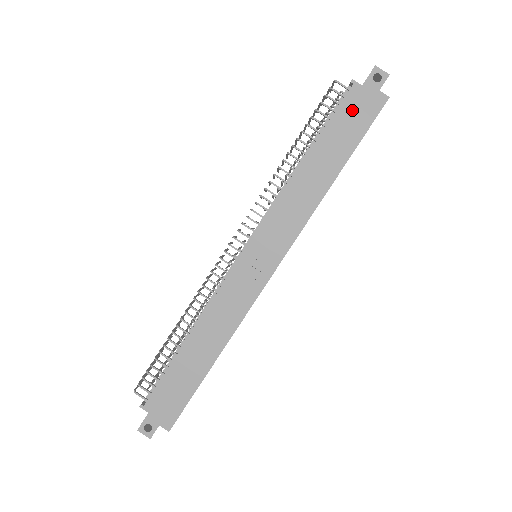
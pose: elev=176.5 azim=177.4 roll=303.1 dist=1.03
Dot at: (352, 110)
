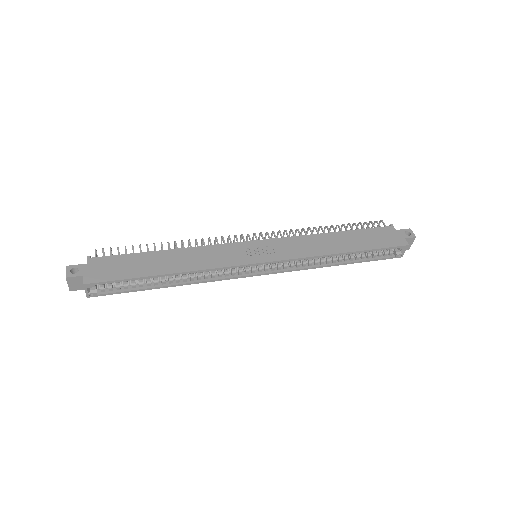
Dot at: (381, 234)
